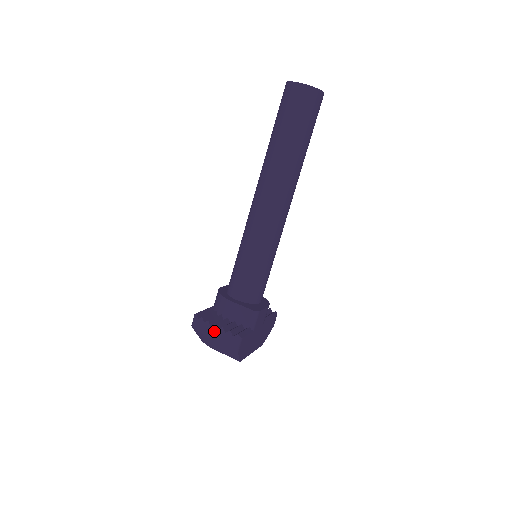
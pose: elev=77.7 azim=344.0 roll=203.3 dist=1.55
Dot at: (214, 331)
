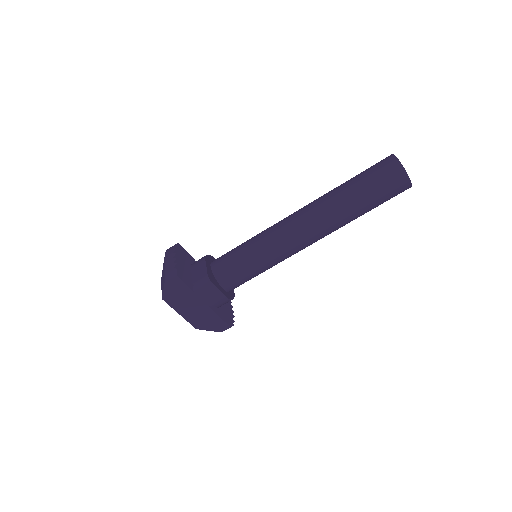
Dot at: (170, 257)
